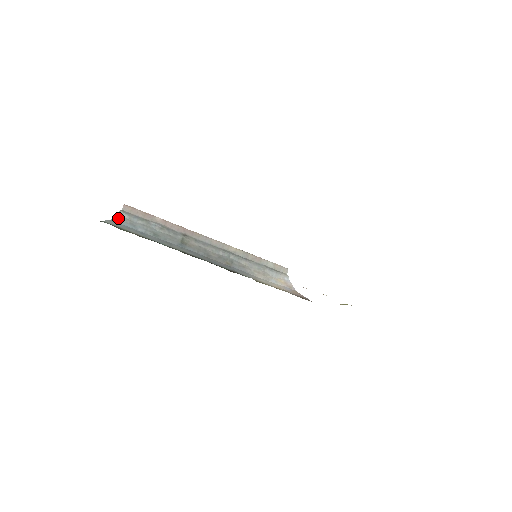
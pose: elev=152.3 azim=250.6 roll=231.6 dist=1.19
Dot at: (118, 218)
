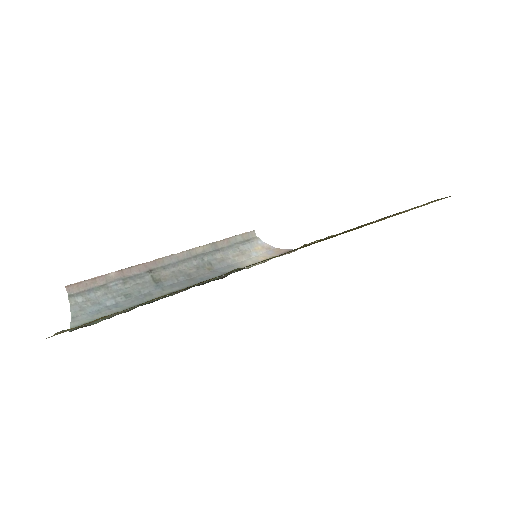
Dot at: (75, 309)
